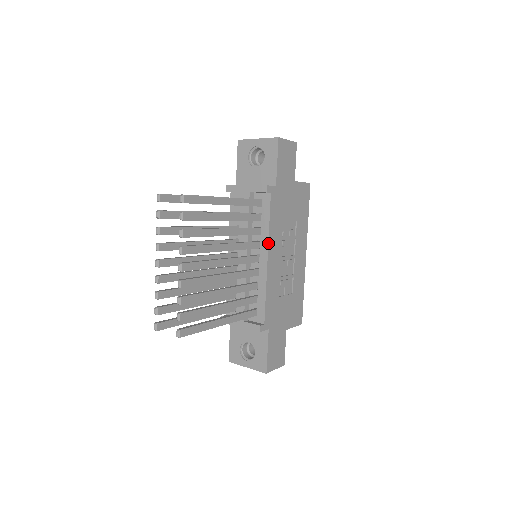
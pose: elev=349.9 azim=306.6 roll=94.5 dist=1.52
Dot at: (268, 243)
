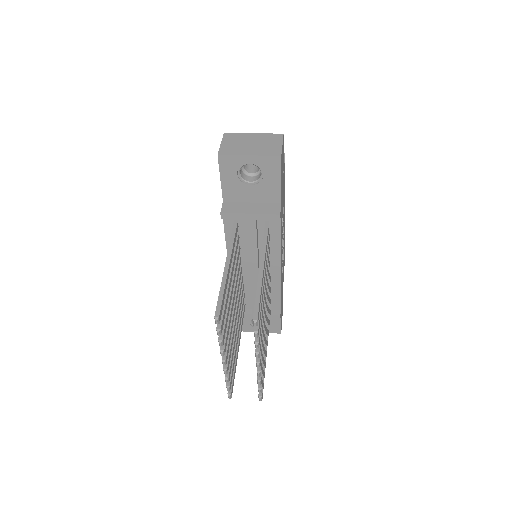
Dot at: (280, 256)
